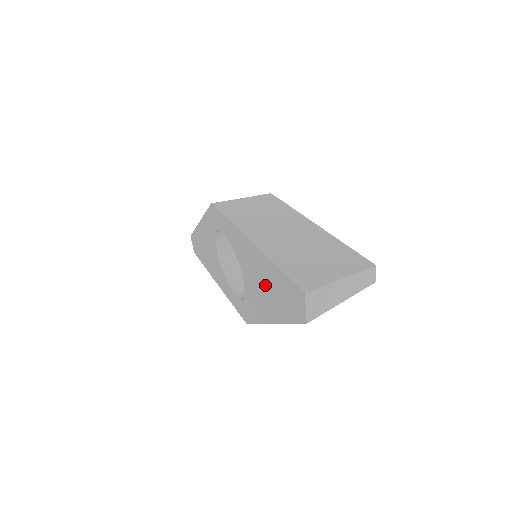
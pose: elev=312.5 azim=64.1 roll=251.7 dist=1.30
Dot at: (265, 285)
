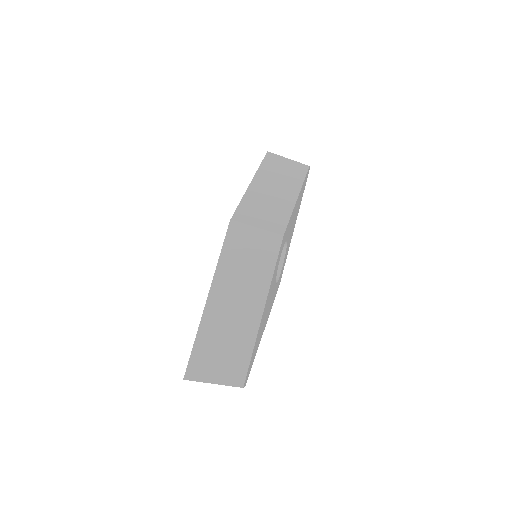
Dot at: occluded
